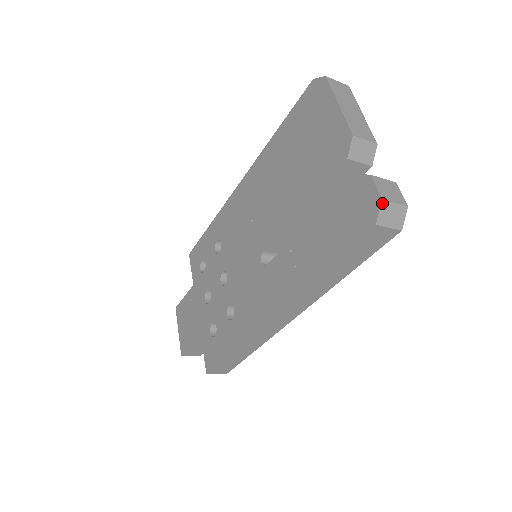
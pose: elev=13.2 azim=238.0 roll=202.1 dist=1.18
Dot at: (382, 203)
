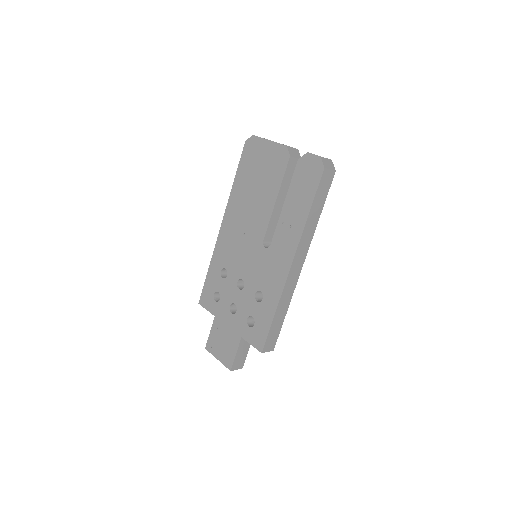
Dot at: (321, 158)
